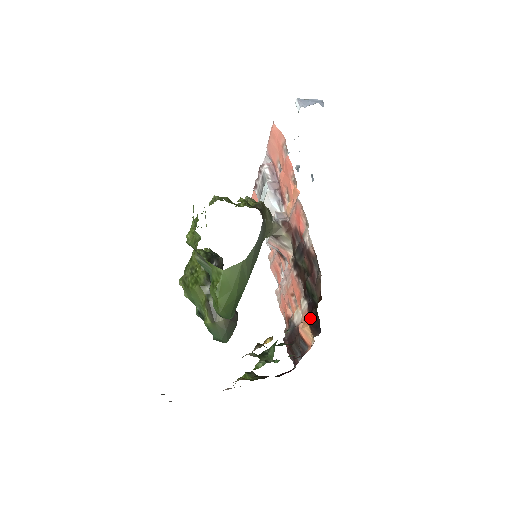
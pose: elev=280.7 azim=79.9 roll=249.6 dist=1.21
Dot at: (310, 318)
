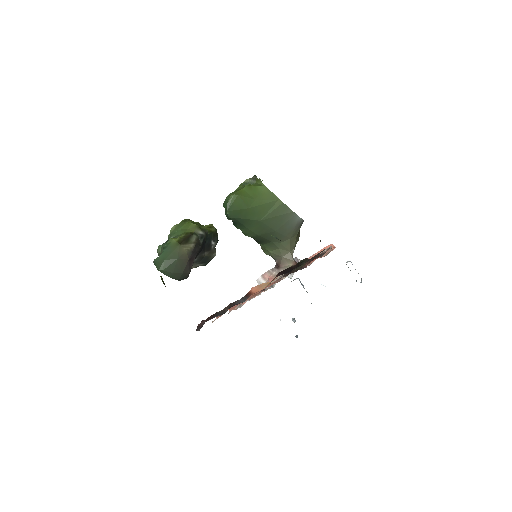
Dot at: (285, 269)
